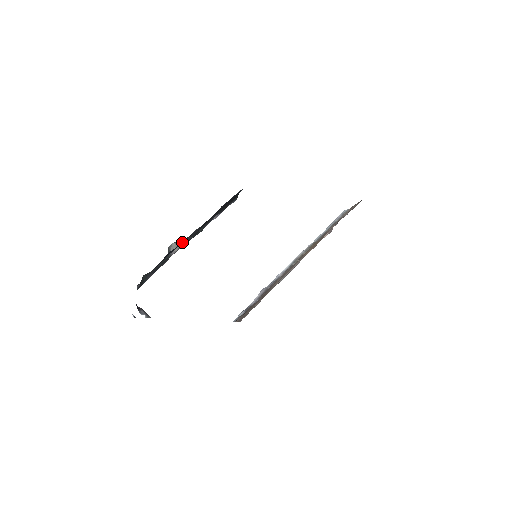
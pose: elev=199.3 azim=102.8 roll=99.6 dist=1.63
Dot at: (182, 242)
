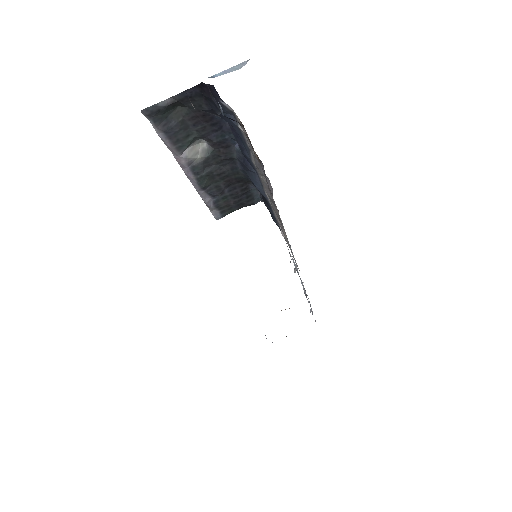
Dot at: (207, 156)
